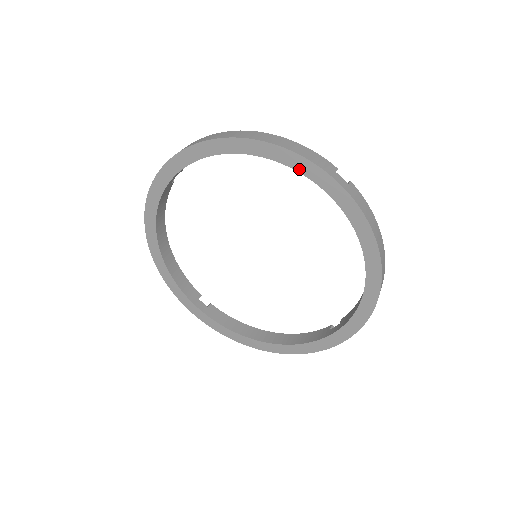
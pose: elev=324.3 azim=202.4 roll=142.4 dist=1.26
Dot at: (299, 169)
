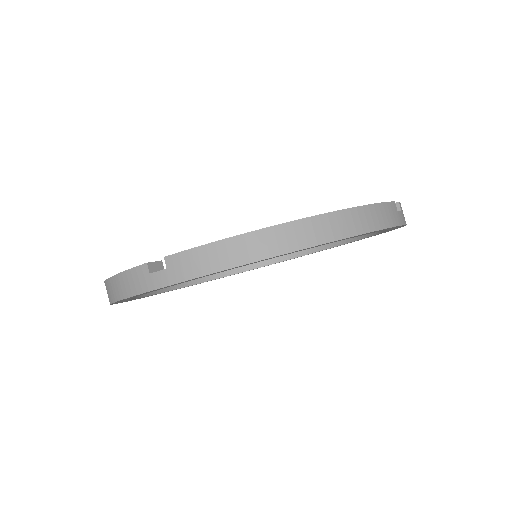
Dot at: occluded
